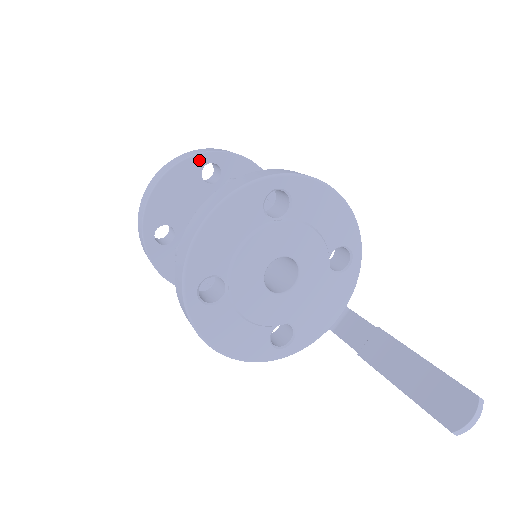
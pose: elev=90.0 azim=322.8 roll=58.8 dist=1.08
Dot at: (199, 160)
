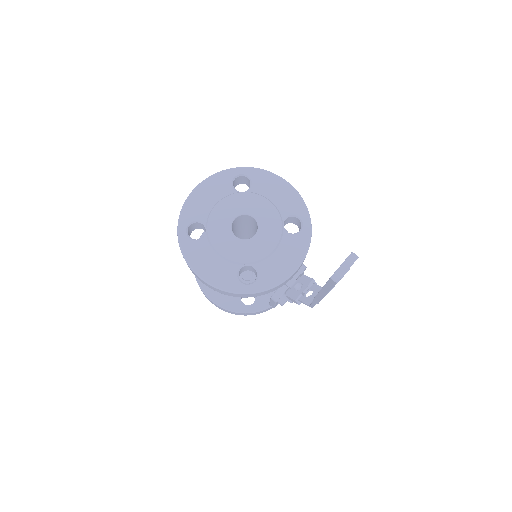
Dot at: occluded
